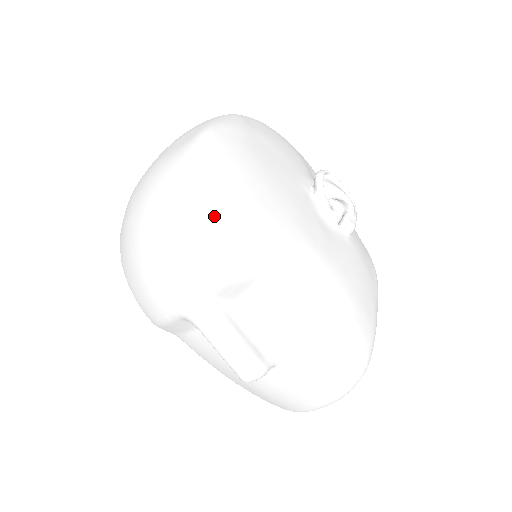
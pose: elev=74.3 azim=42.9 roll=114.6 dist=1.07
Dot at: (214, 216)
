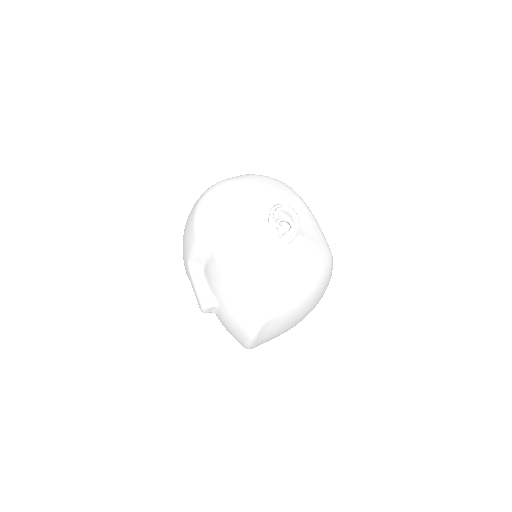
Dot at: (192, 223)
